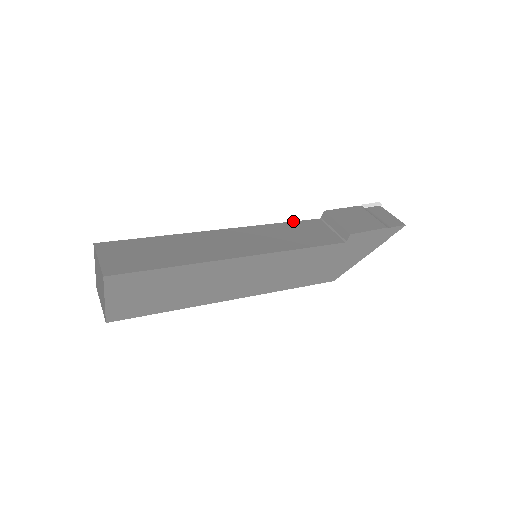
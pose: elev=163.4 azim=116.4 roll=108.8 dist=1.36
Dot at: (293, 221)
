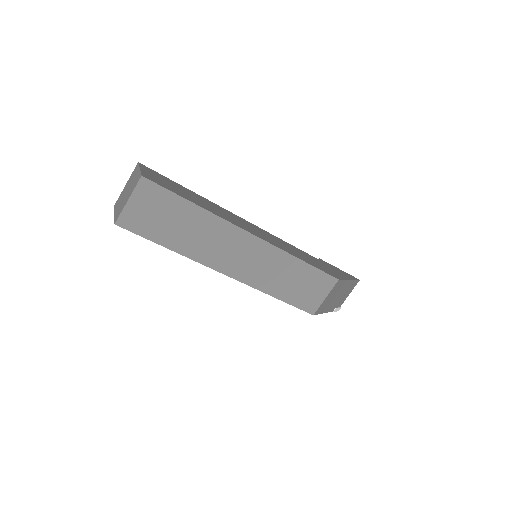
Dot at: occluded
